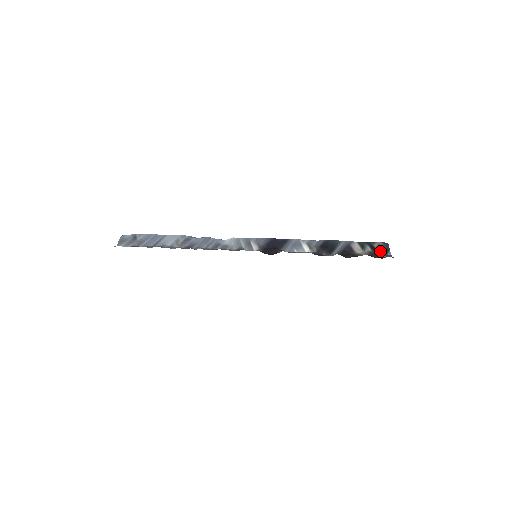
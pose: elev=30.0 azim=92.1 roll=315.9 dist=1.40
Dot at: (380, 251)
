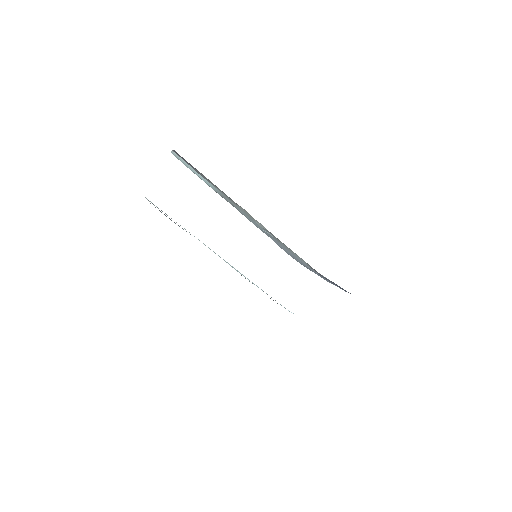
Dot at: occluded
